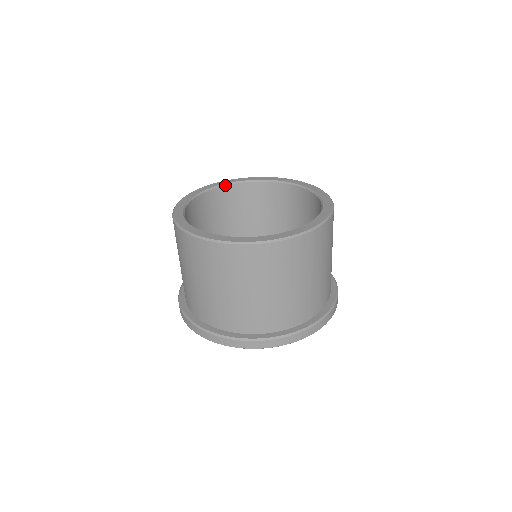
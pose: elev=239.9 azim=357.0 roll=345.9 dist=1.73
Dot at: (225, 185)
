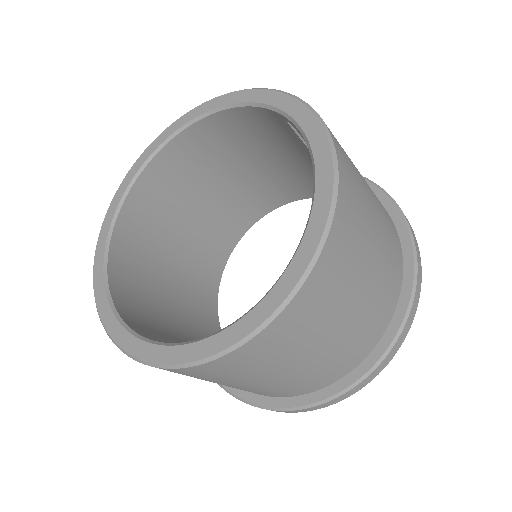
Dot at: (113, 228)
